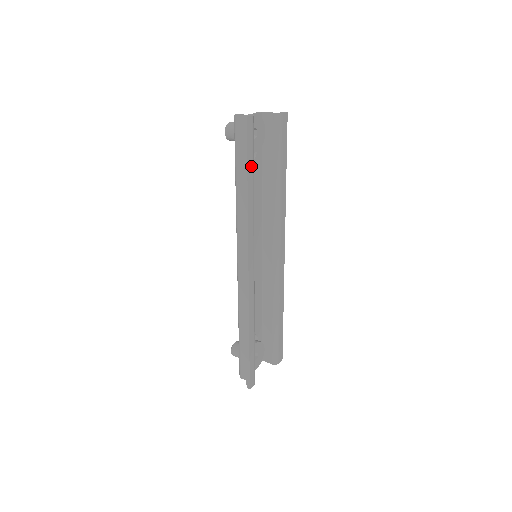
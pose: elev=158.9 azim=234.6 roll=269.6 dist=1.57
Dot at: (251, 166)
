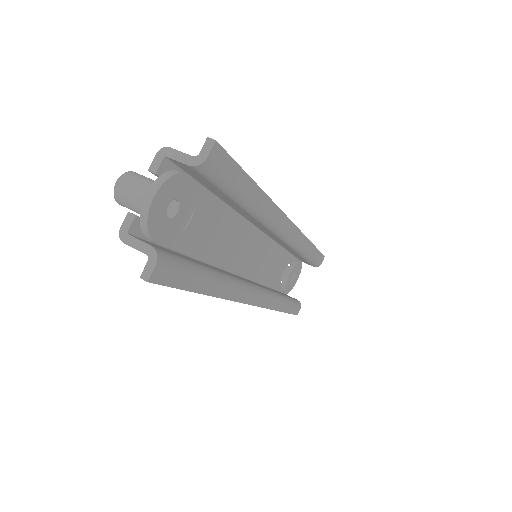
Dot at: (197, 281)
